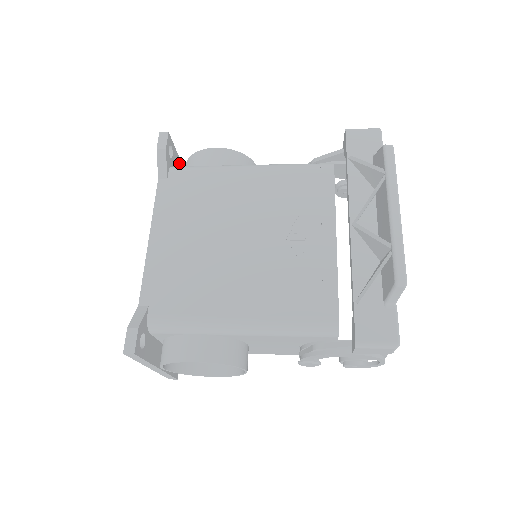
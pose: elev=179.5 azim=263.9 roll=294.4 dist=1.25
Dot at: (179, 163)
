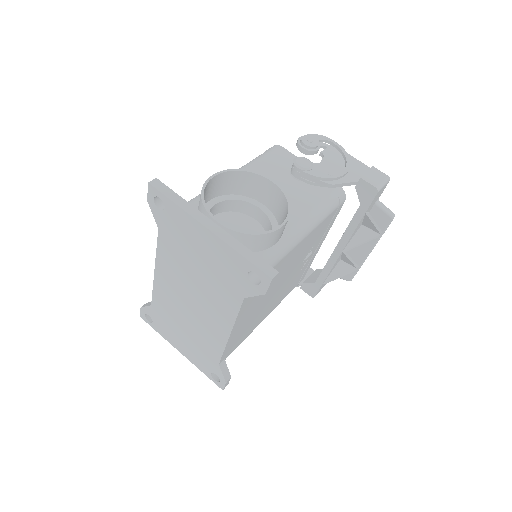
Dot at: (234, 243)
